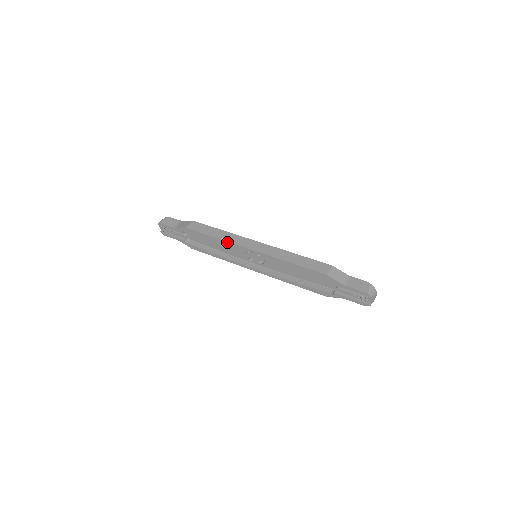
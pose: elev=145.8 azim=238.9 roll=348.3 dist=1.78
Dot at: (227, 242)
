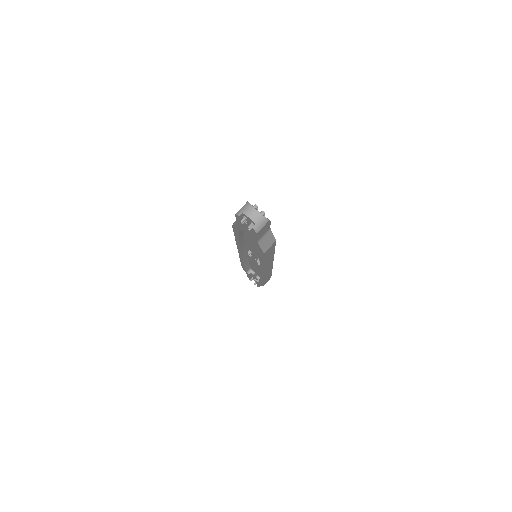
Dot at: (240, 257)
